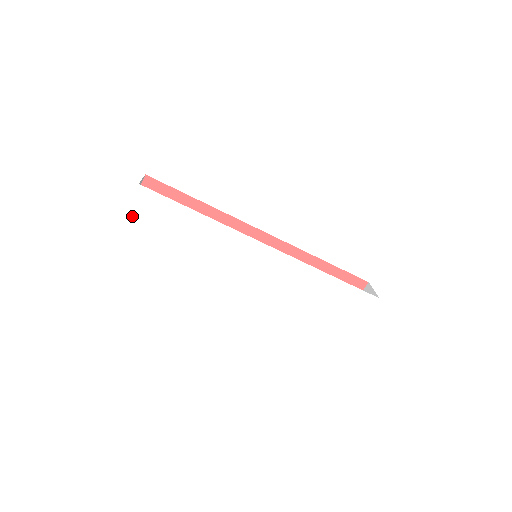
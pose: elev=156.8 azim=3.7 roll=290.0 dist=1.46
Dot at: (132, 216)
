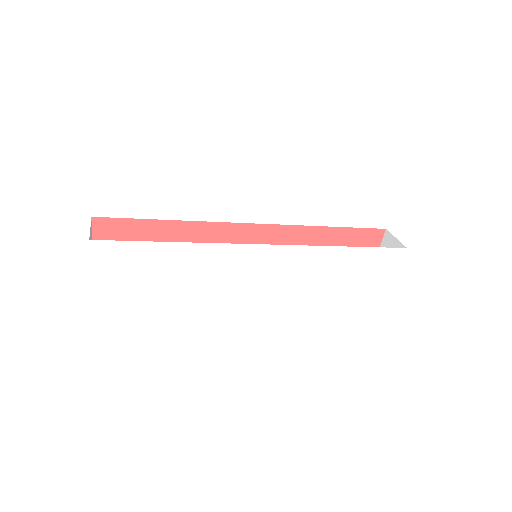
Dot at: (98, 277)
